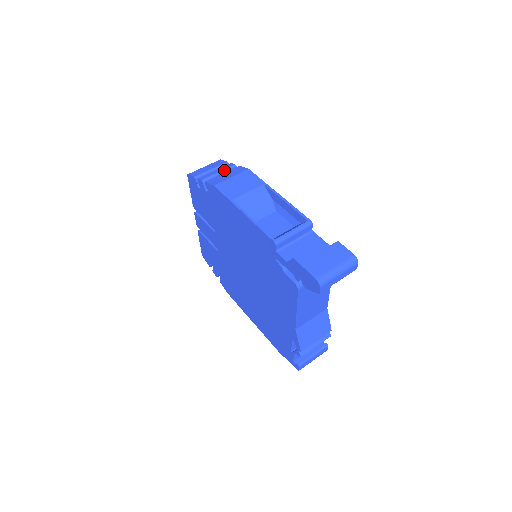
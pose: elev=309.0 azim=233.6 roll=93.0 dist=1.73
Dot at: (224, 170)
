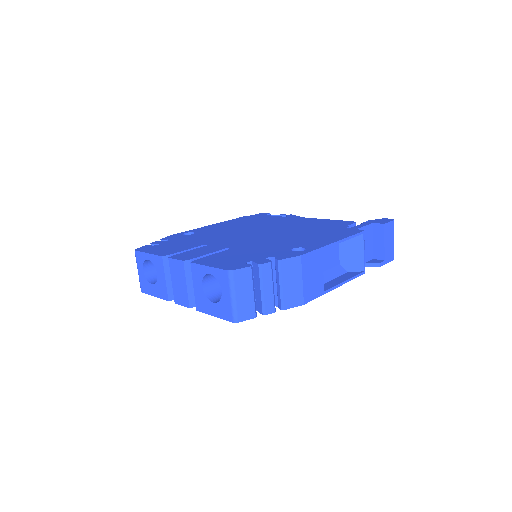
Dot at: occluded
